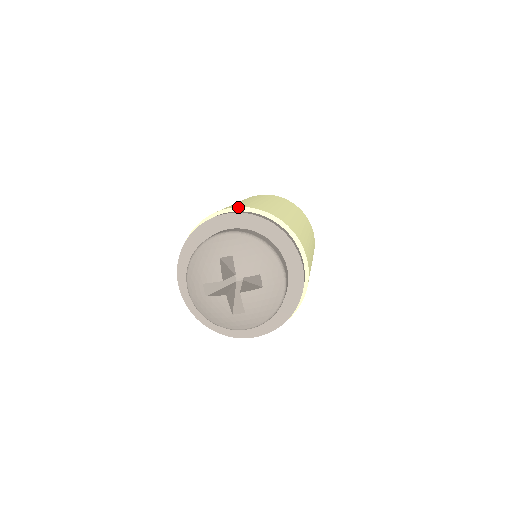
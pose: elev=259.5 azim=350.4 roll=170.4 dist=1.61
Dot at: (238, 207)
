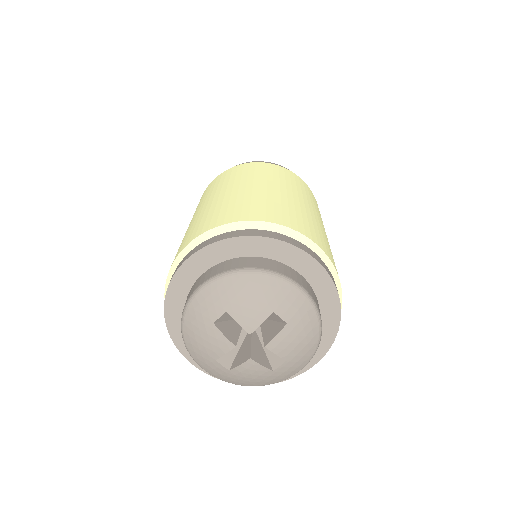
Dot at: (195, 238)
